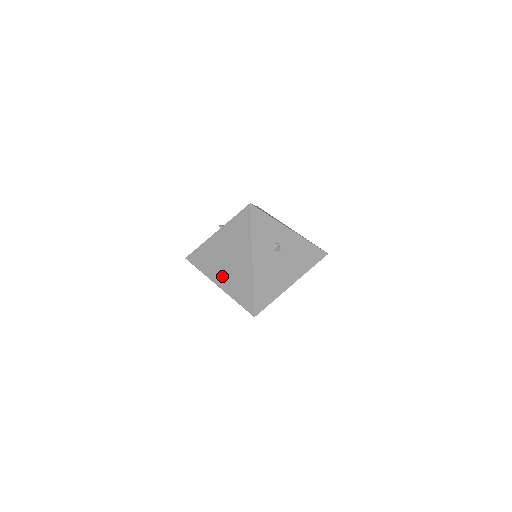
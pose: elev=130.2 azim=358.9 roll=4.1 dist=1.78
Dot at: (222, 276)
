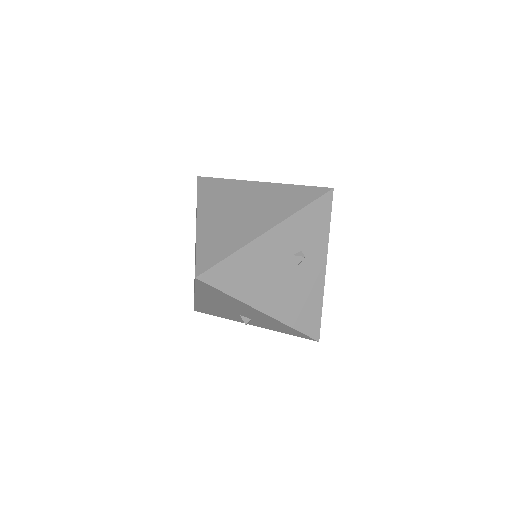
Dot at: (214, 216)
